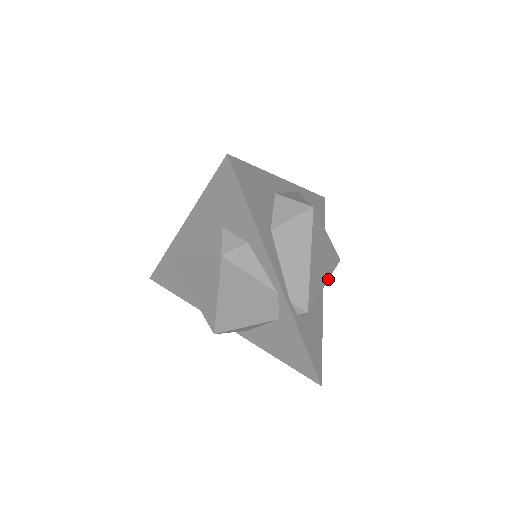
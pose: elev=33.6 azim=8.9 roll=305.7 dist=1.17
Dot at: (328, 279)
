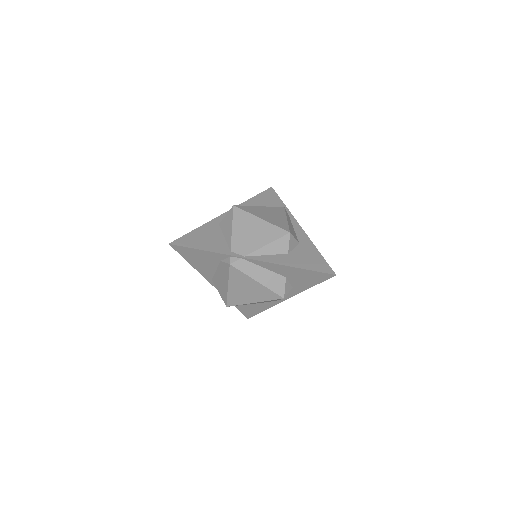
Dot at: occluded
